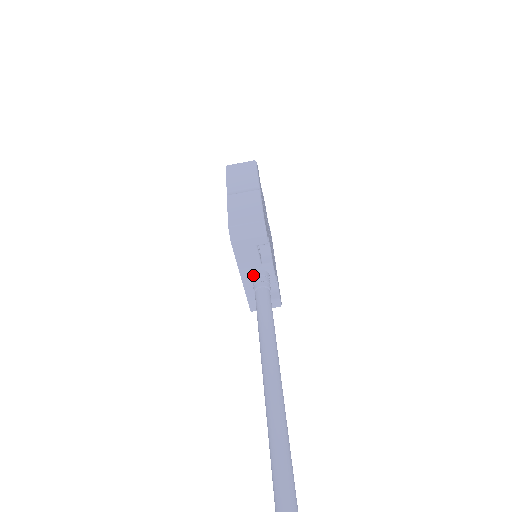
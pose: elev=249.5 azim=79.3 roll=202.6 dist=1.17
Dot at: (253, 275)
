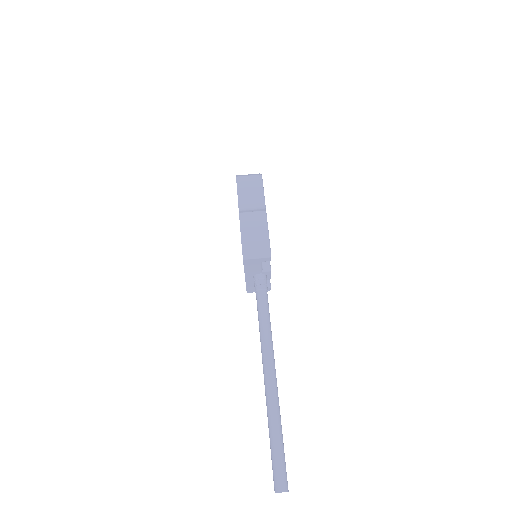
Dot at: (255, 277)
